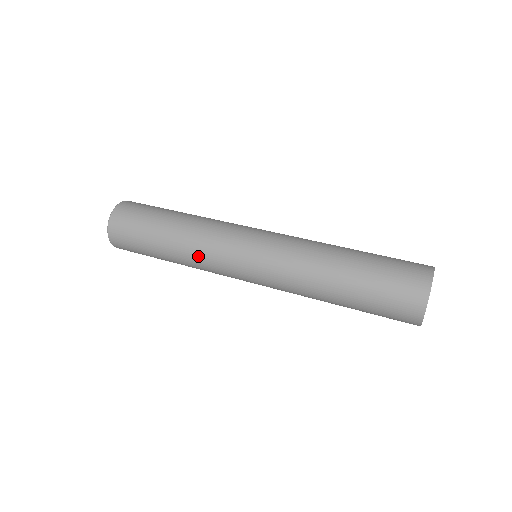
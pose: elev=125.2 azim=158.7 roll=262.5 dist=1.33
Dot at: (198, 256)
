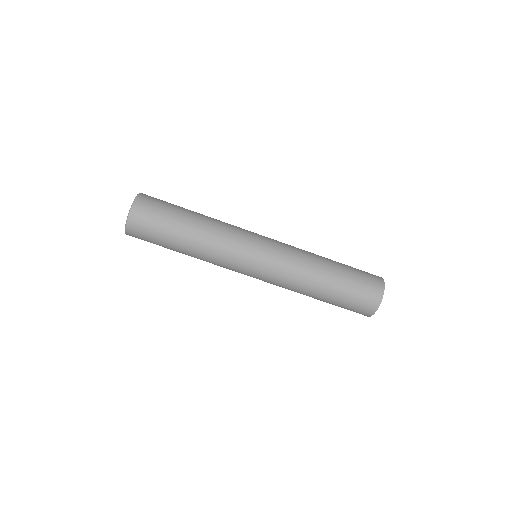
Dot at: (219, 241)
